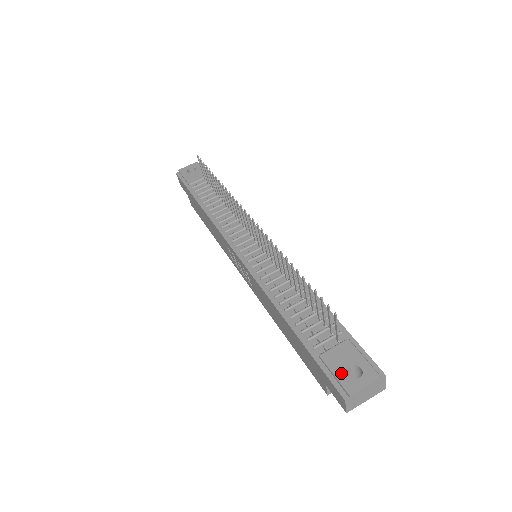
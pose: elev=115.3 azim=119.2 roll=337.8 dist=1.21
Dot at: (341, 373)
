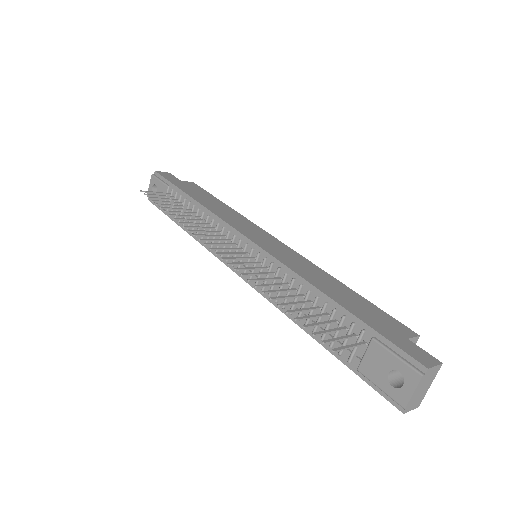
Dot at: (384, 385)
